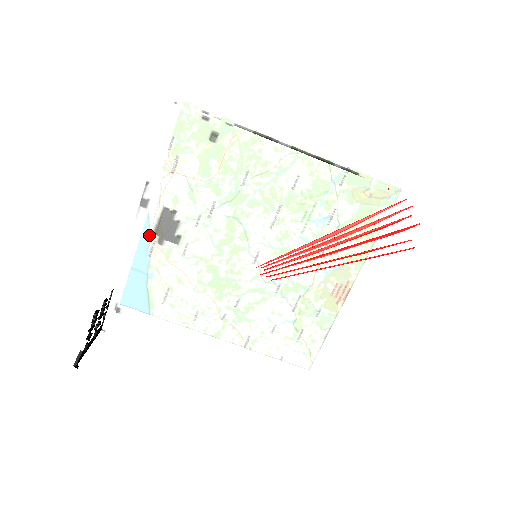
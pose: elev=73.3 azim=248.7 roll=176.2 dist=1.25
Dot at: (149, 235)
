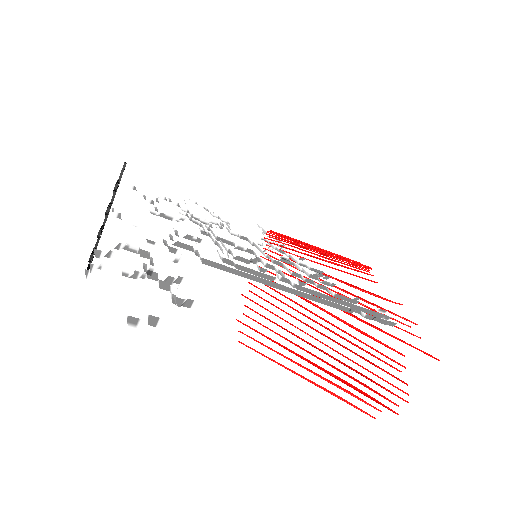
Dot at: occluded
